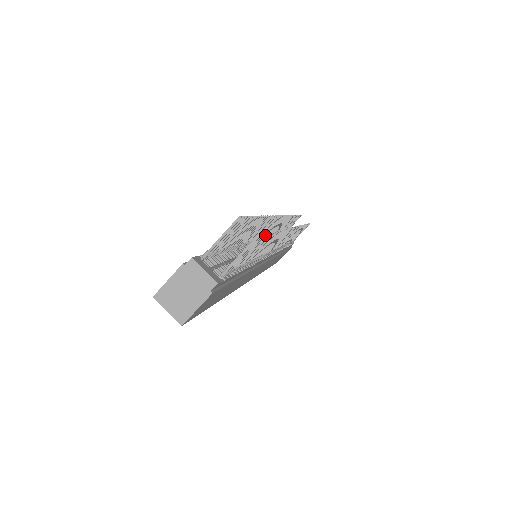
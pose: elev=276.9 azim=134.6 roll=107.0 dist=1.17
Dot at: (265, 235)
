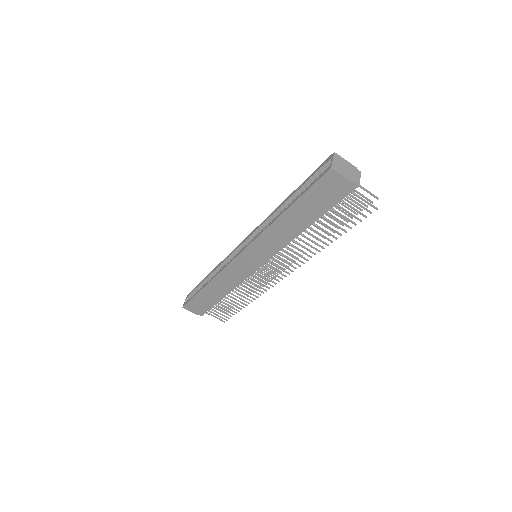
Dot at: (361, 220)
